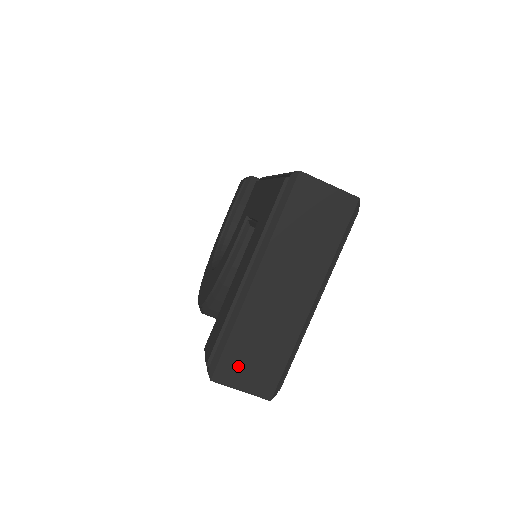
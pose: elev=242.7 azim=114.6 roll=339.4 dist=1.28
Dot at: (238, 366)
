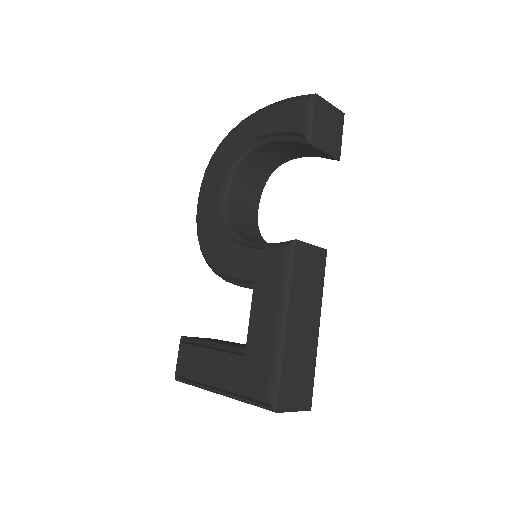
Dot at: occluded
